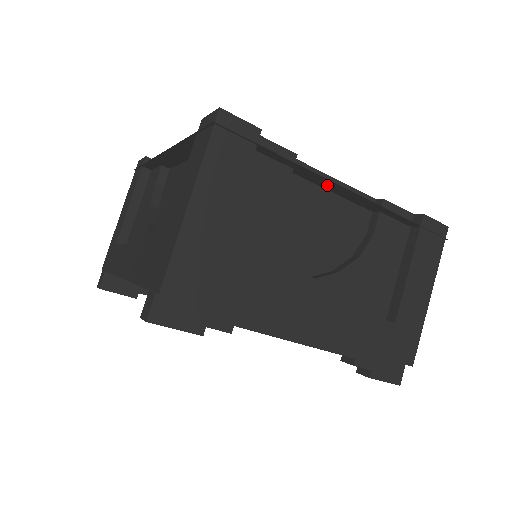
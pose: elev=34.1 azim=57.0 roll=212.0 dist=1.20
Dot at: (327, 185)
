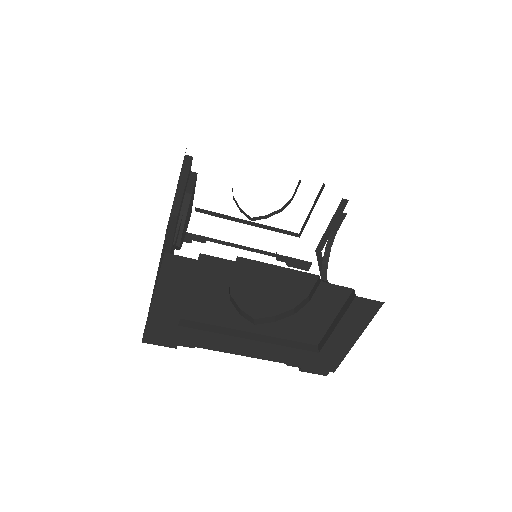
Dot at: occluded
